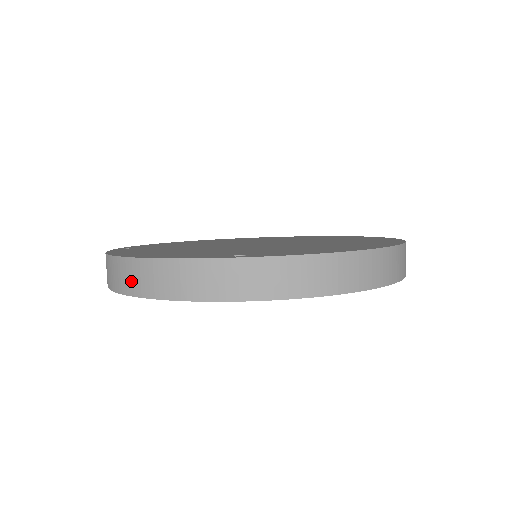
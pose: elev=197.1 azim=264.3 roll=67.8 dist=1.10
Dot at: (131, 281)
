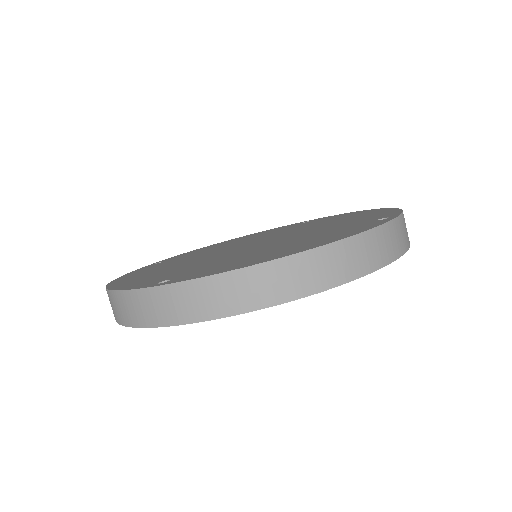
Dot at: occluded
